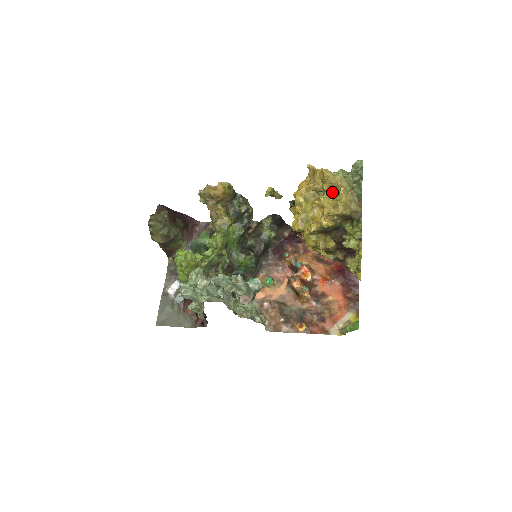
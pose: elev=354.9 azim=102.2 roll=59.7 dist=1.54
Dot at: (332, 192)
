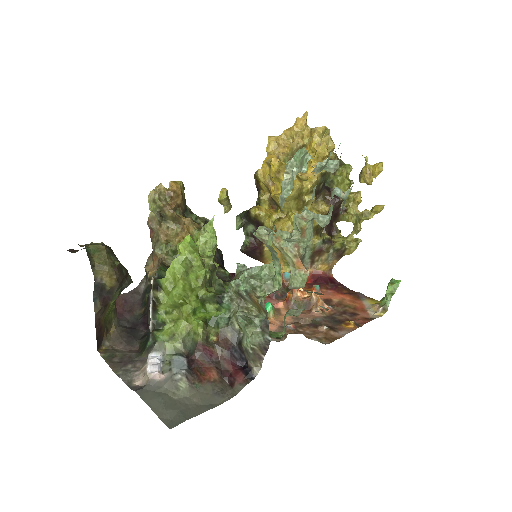
Dot at: occluded
